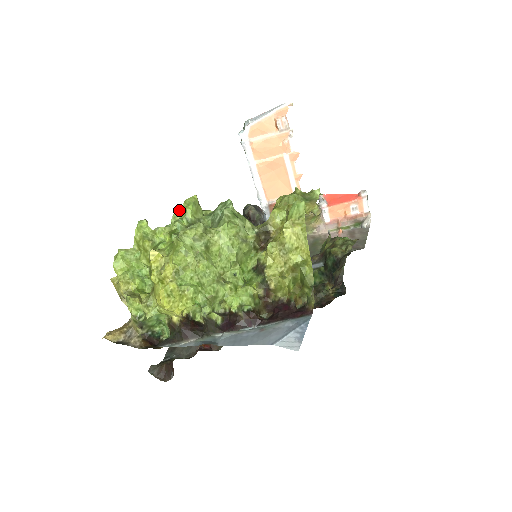
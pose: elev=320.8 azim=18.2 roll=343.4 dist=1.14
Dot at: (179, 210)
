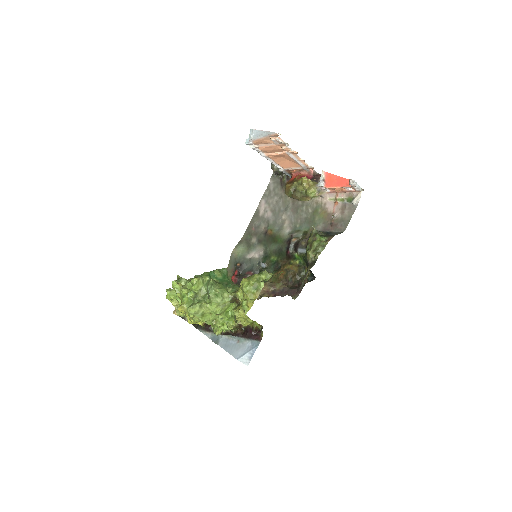
Dot at: (189, 283)
